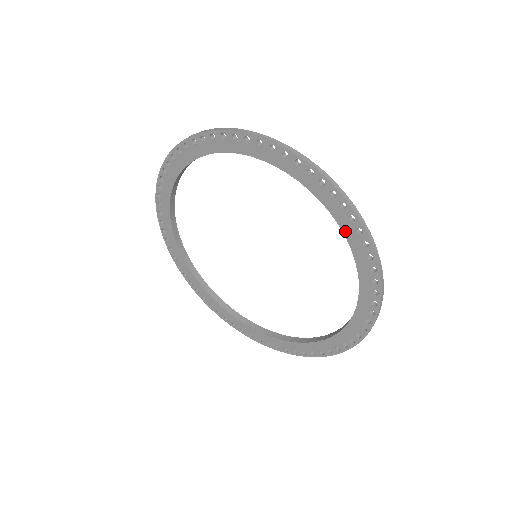
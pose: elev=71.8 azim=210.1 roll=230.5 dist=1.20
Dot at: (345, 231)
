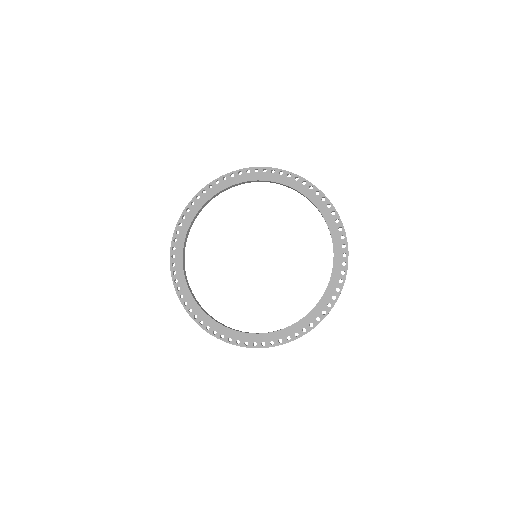
Dot at: (320, 209)
